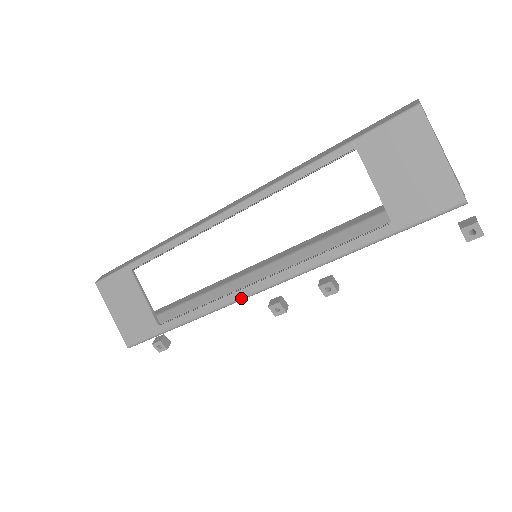
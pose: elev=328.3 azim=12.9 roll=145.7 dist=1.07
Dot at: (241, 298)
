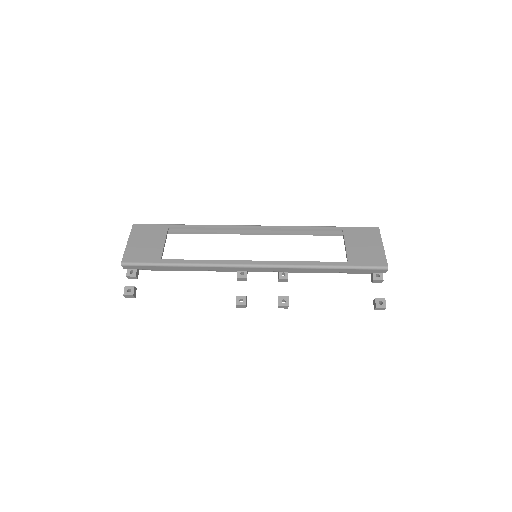
Dot at: (236, 264)
